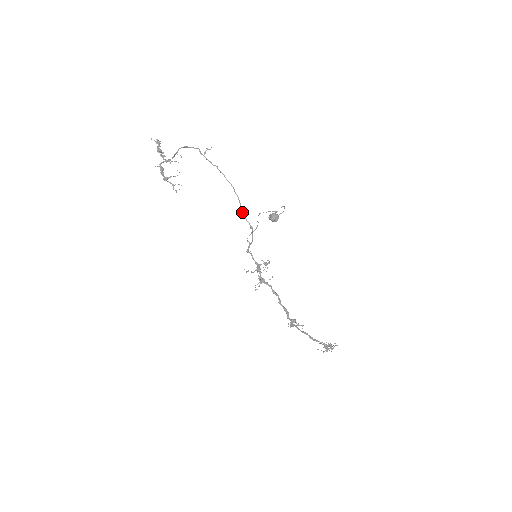
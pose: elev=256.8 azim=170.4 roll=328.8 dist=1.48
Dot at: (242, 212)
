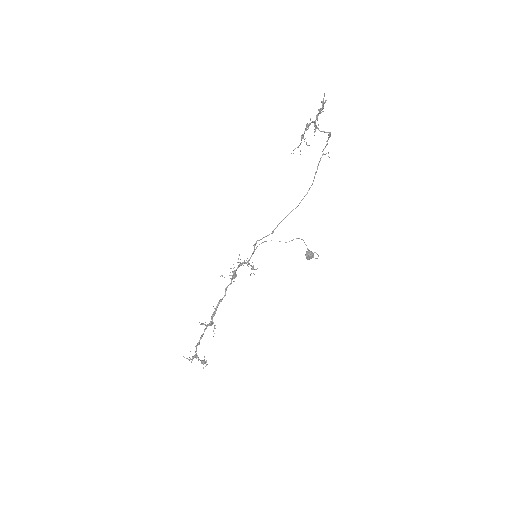
Dot at: occluded
